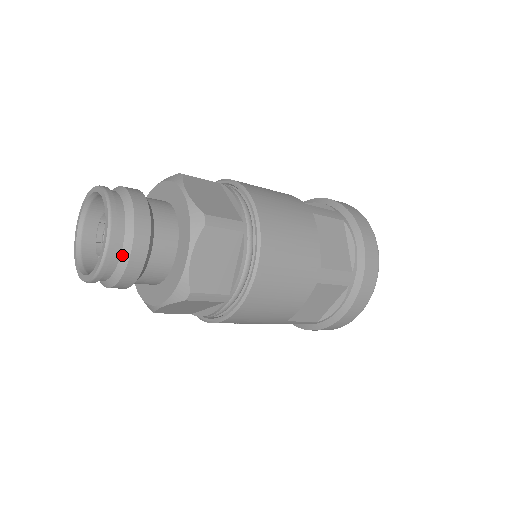
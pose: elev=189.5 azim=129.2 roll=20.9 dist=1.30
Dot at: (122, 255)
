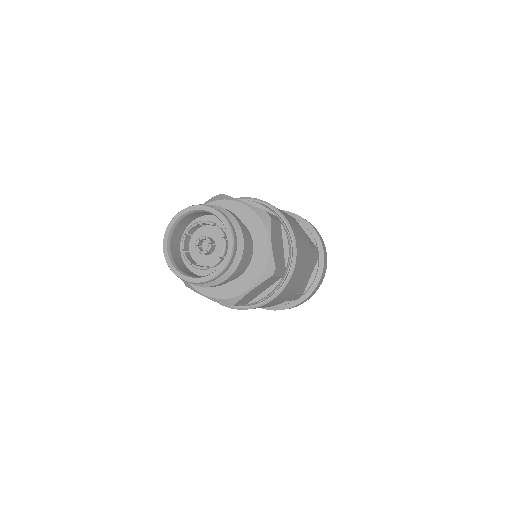
Dot at: (218, 279)
